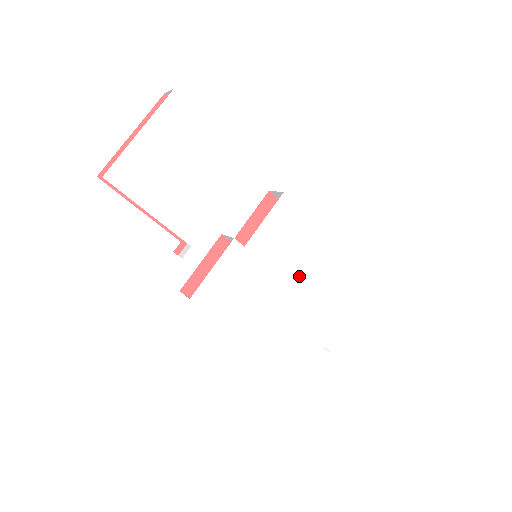
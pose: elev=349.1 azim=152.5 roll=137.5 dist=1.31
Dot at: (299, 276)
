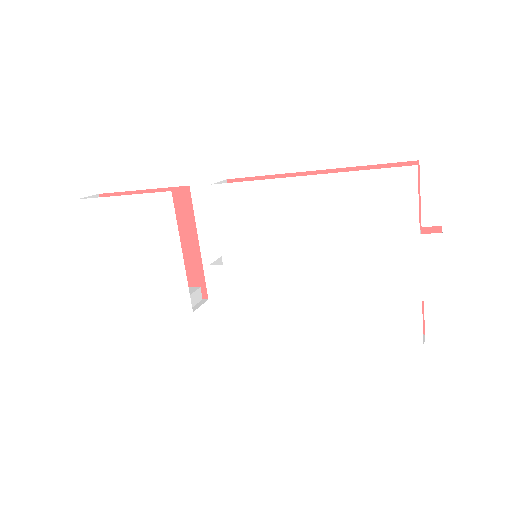
Dot at: (304, 247)
